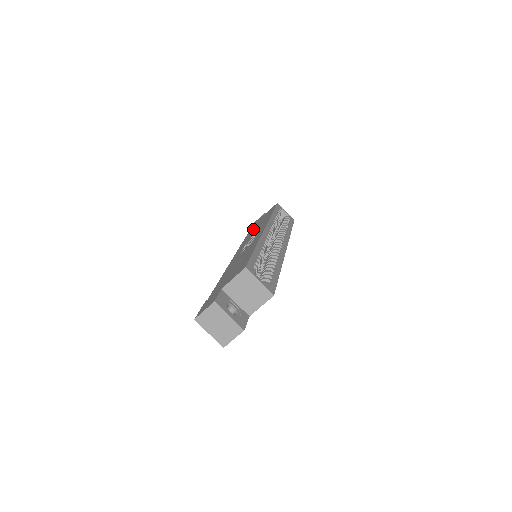
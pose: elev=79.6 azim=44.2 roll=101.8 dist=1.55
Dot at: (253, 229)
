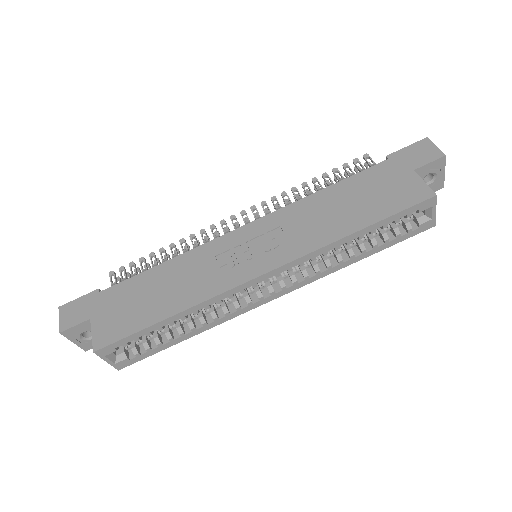
Dot at: (345, 193)
